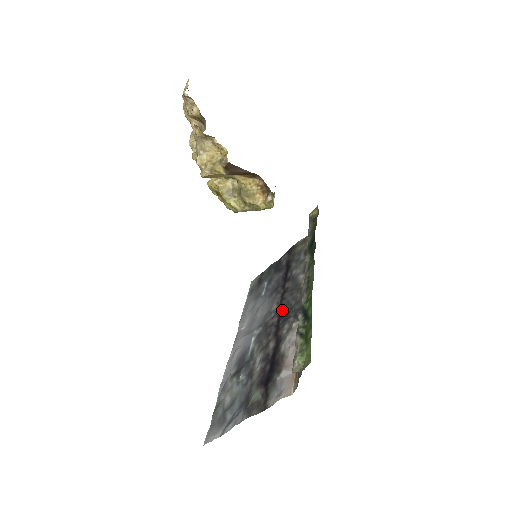
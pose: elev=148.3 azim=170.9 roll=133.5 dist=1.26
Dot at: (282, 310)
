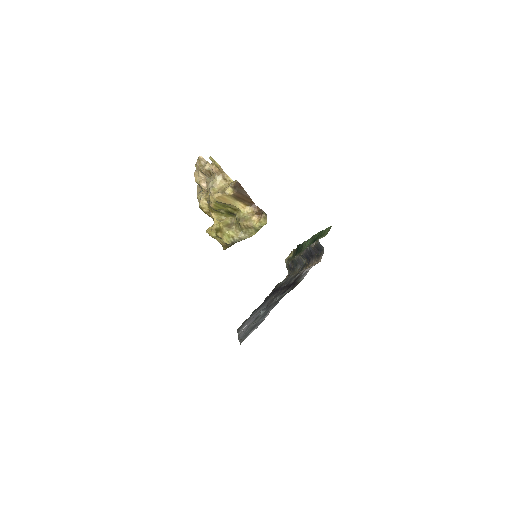
Dot at: occluded
